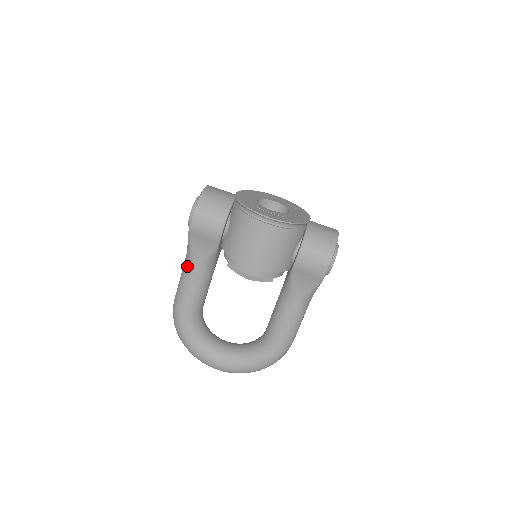
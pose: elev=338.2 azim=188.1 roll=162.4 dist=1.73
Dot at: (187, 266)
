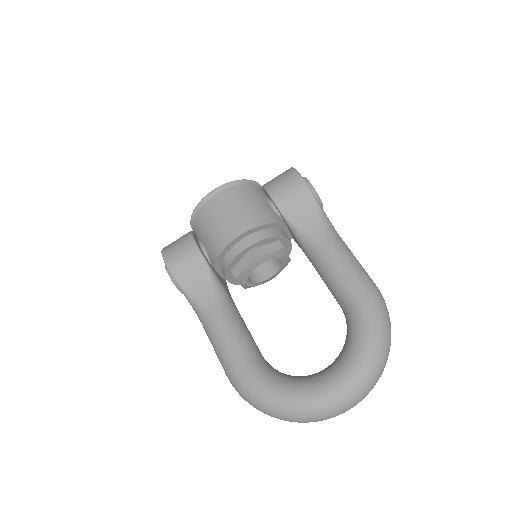
Dot at: (203, 319)
